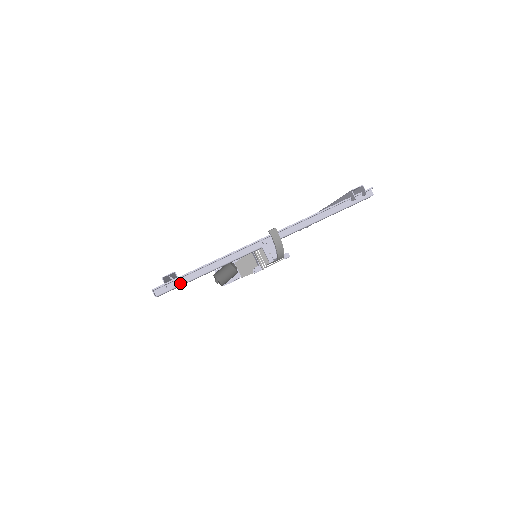
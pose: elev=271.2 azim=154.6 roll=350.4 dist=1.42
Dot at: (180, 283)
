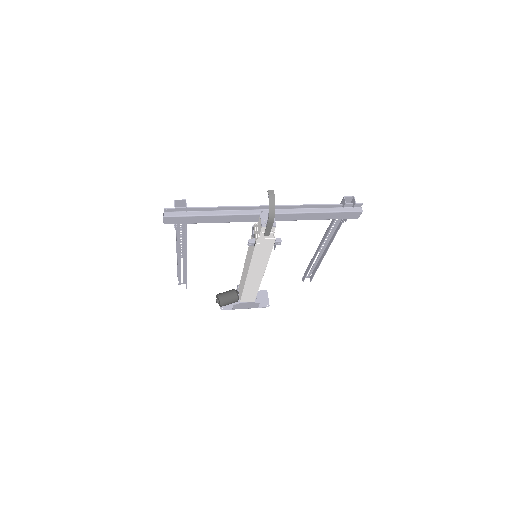
Dot at: (186, 214)
